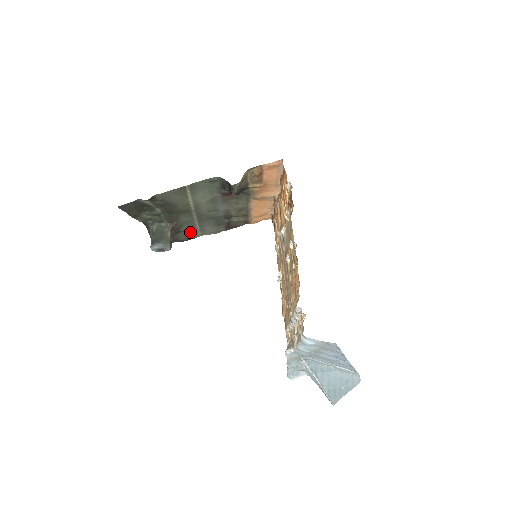
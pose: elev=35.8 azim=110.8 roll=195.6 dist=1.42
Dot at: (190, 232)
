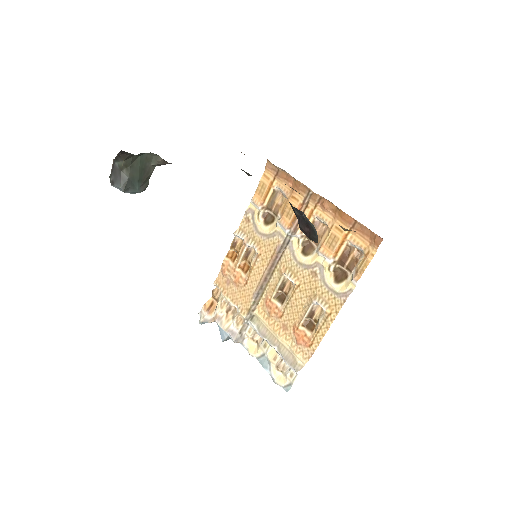
Dot at: occluded
